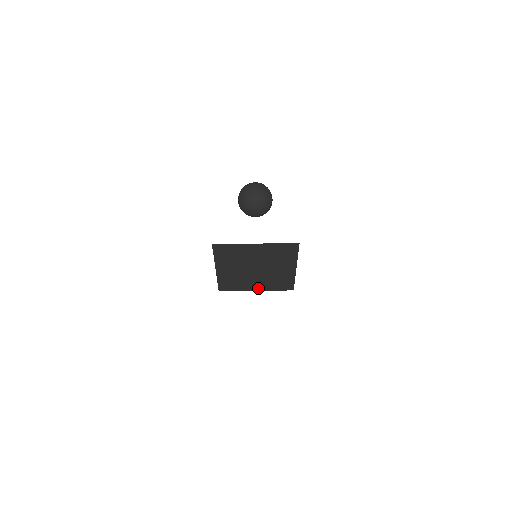
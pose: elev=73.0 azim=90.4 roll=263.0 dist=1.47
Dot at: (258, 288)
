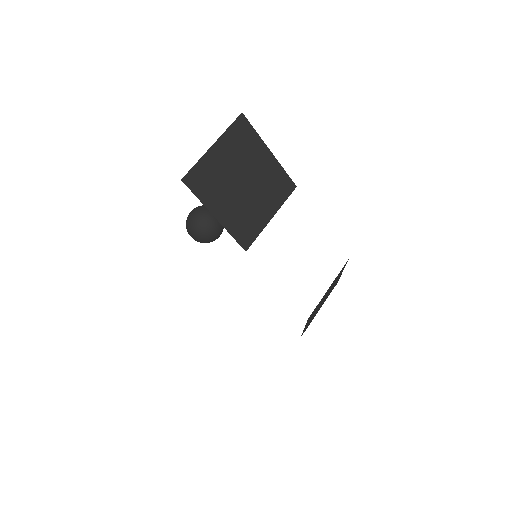
Dot at: (270, 213)
